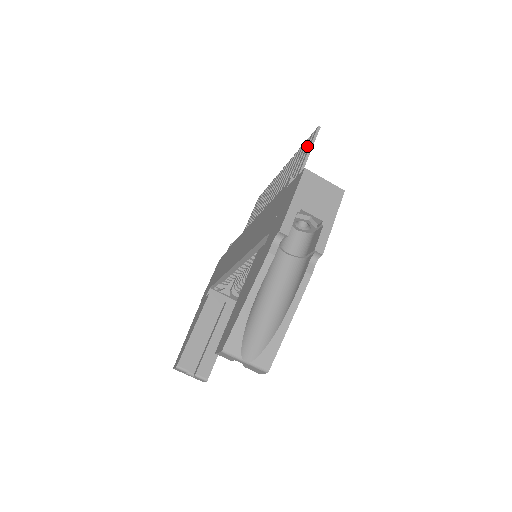
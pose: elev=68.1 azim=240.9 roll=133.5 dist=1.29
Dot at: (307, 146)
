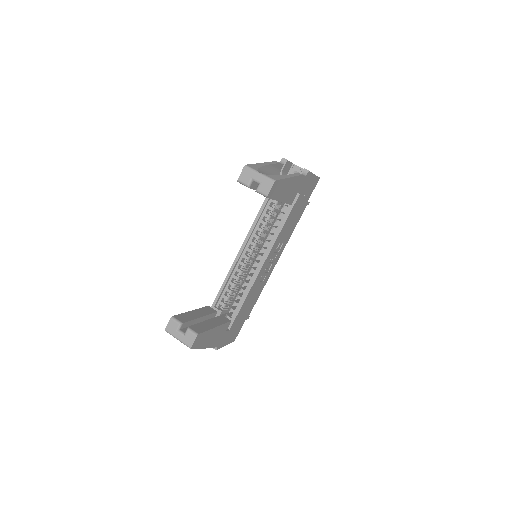
Dot at: occluded
